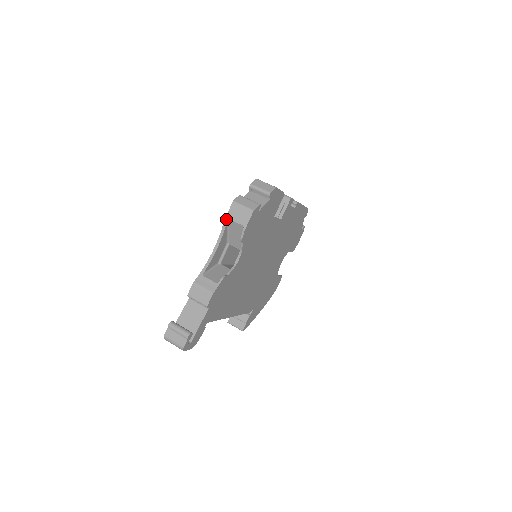
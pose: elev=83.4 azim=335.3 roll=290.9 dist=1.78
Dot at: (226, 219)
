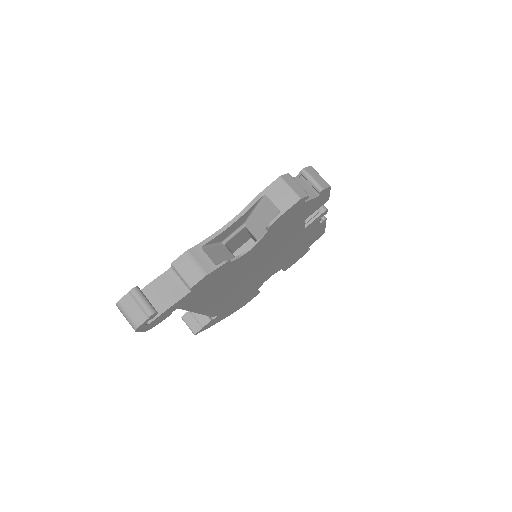
Dot at: (262, 193)
